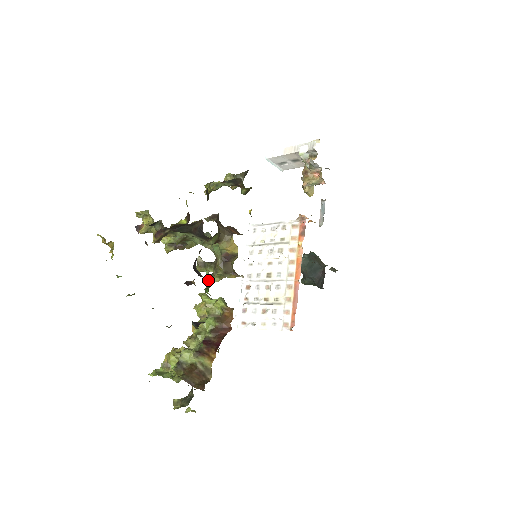
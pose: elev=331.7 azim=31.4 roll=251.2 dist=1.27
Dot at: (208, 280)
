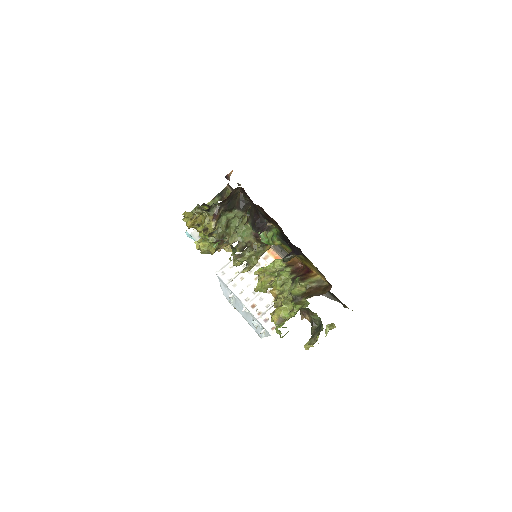
Dot at: (268, 233)
